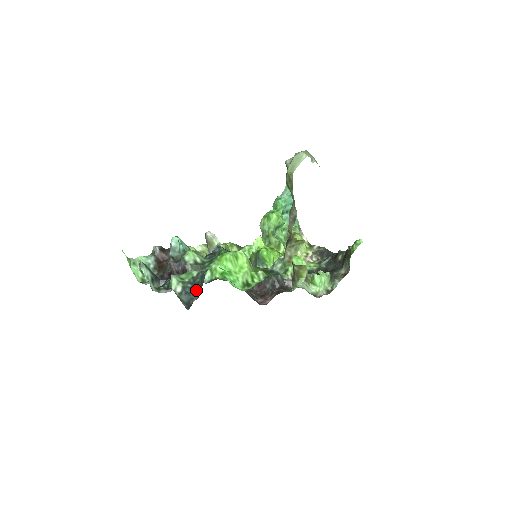
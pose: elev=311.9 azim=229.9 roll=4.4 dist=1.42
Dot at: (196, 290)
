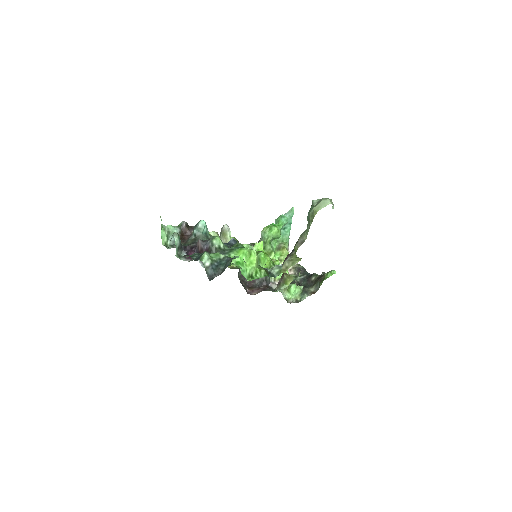
Dot at: (220, 269)
